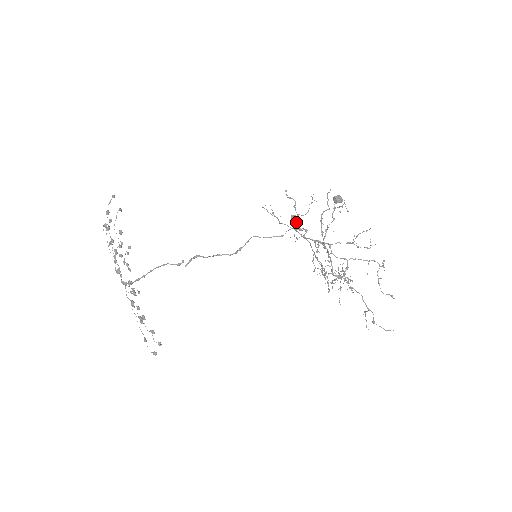
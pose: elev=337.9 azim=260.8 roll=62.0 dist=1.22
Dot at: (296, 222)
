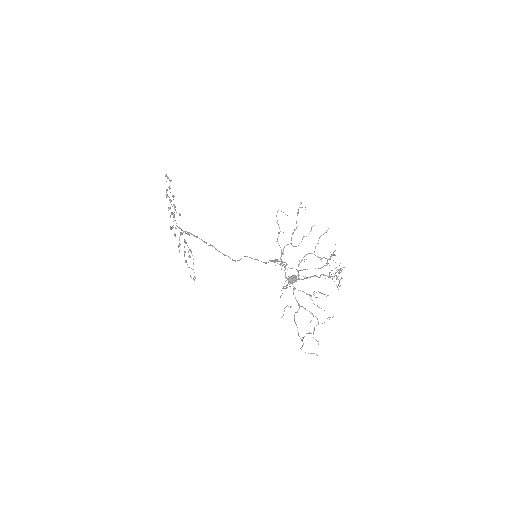
Dot at: (277, 260)
